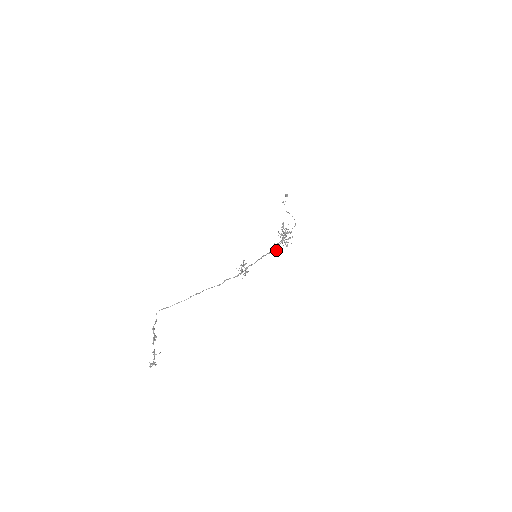
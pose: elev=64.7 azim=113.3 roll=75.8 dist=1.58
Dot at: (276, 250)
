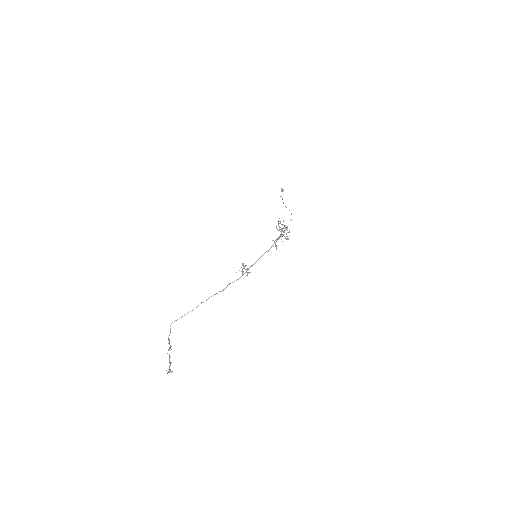
Dot at: (275, 246)
